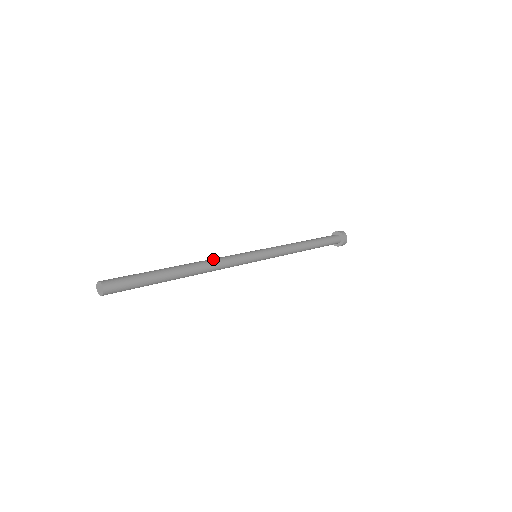
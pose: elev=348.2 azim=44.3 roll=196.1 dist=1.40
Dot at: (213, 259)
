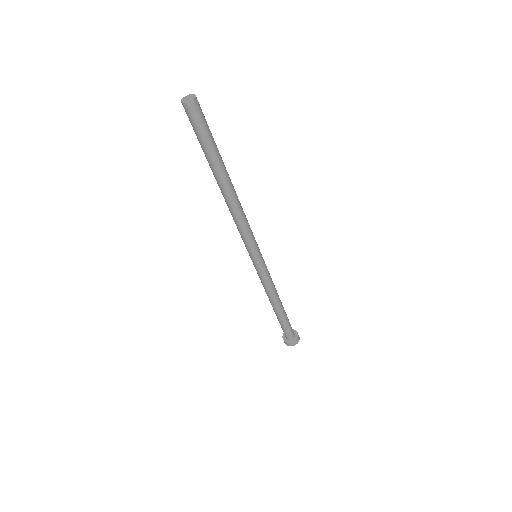
Dot at: occluded
